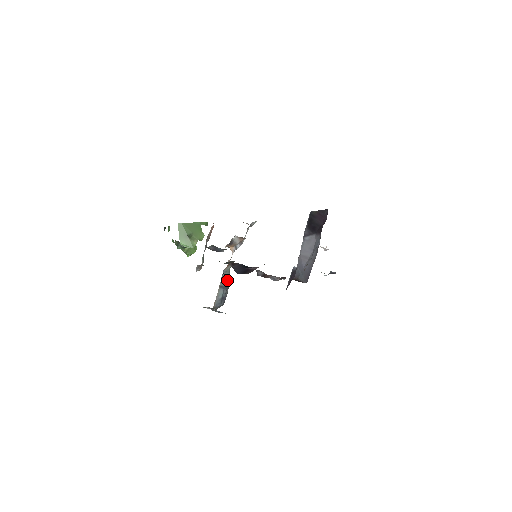
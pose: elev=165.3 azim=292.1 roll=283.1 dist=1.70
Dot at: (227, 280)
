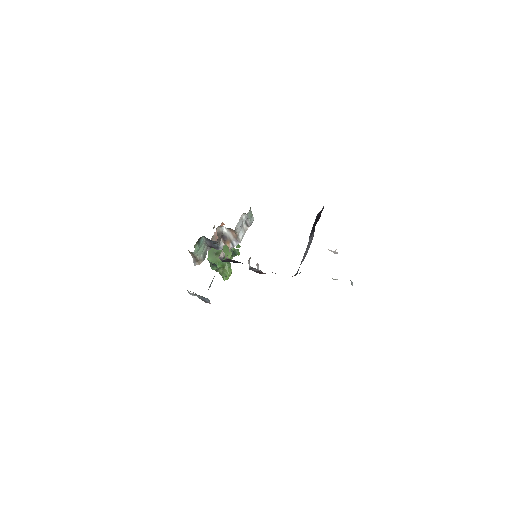
Dot at: occluded
